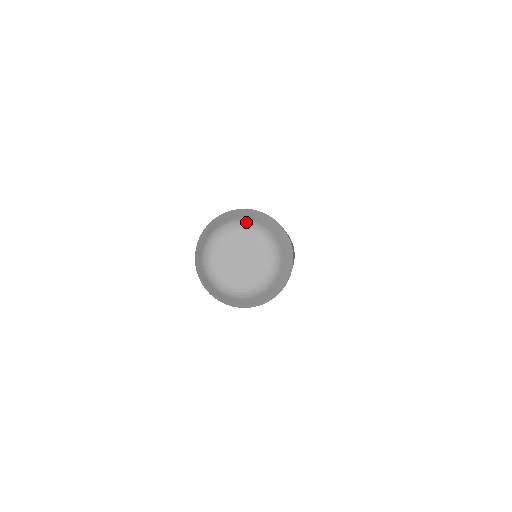
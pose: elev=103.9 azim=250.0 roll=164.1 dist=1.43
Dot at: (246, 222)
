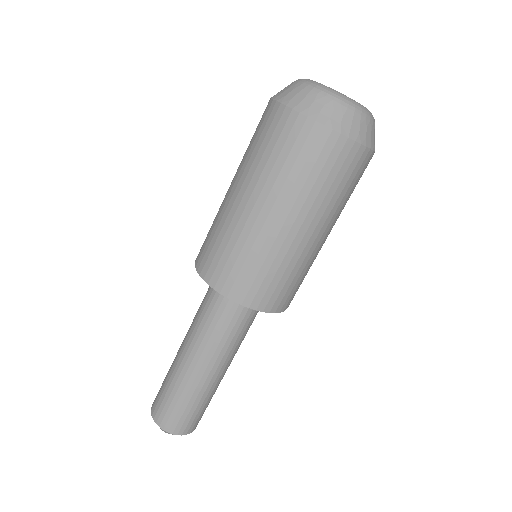
Dot at: occluded
